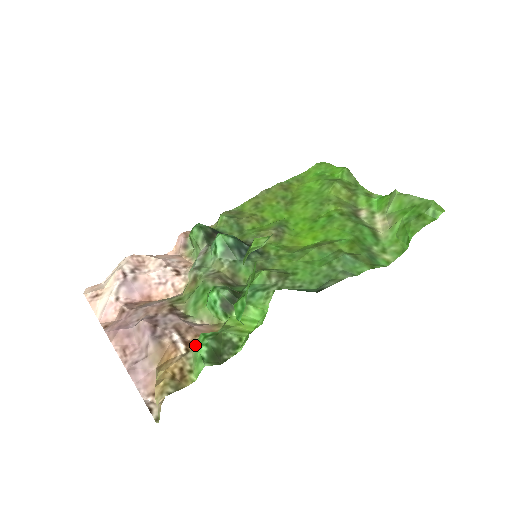
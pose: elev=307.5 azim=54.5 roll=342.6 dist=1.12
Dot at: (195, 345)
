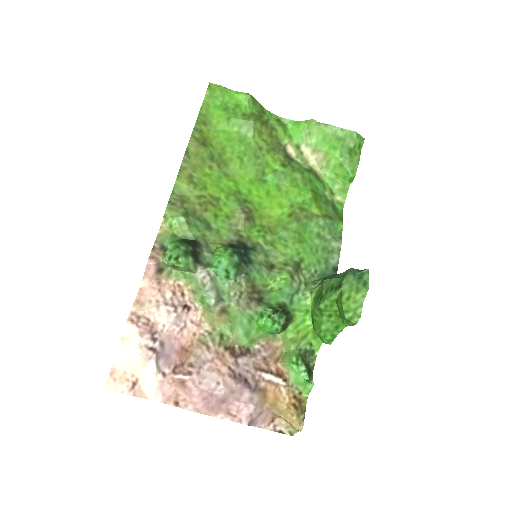
Dot at: (290, 374)
